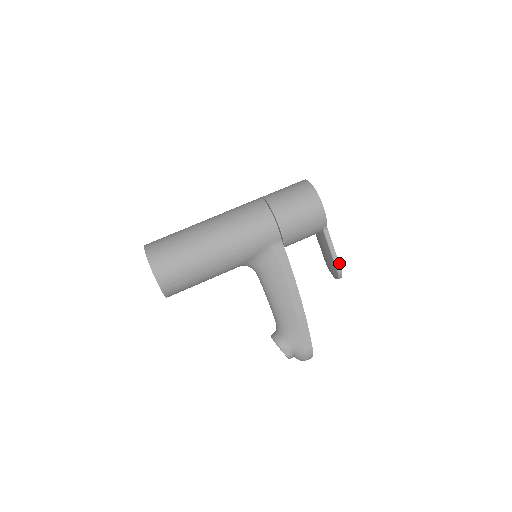
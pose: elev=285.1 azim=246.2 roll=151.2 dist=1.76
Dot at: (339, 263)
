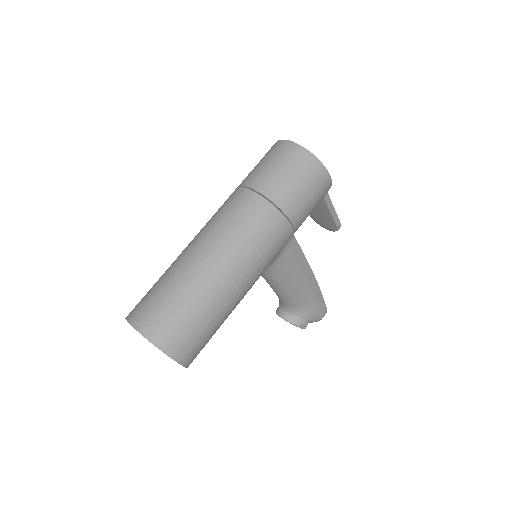
Dot at: (339, 220)
